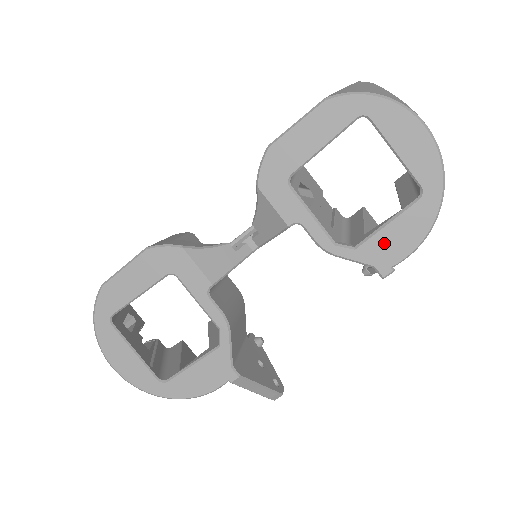
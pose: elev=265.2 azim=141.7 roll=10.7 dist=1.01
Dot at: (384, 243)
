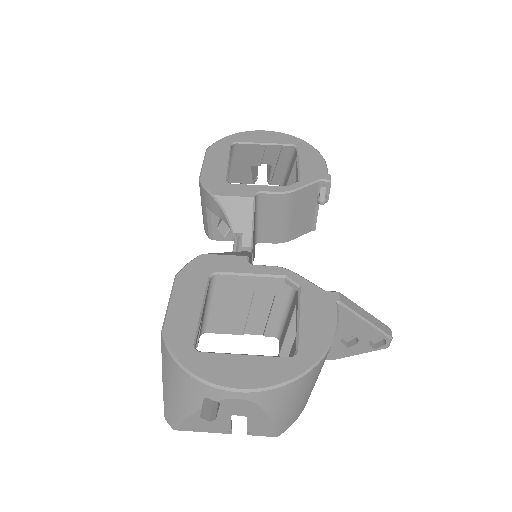
Dot at: (309, 169)
